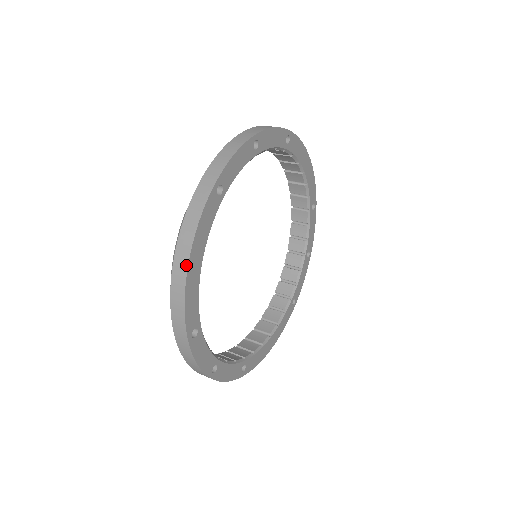
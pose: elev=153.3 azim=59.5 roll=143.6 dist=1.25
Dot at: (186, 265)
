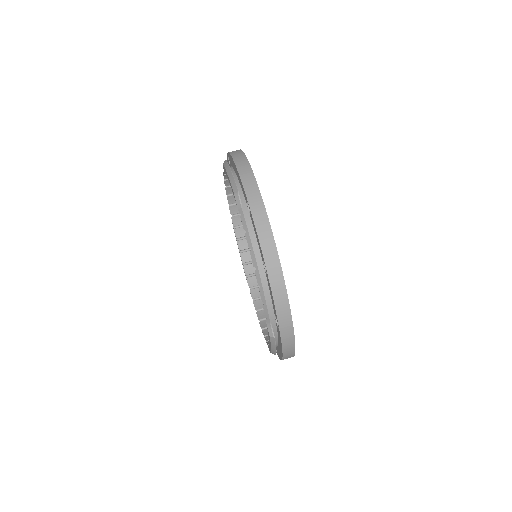
Dot at: (293, 355)
